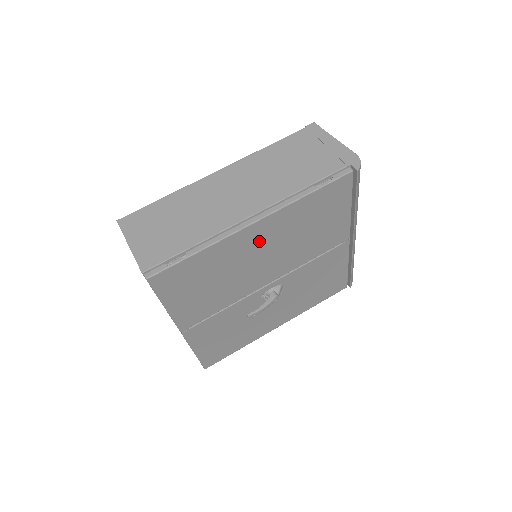
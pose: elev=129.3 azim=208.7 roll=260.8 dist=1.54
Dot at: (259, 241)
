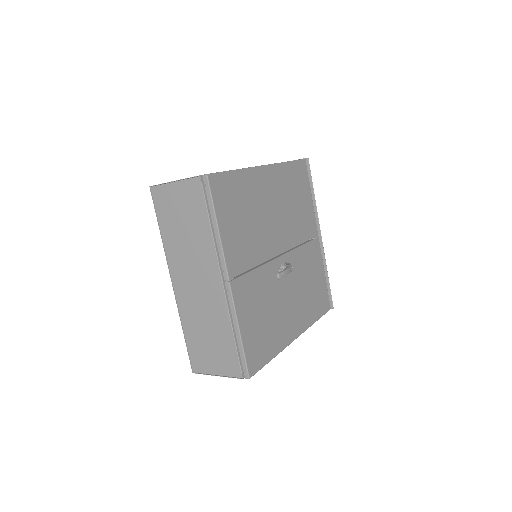
Dot at: (269, 190)
